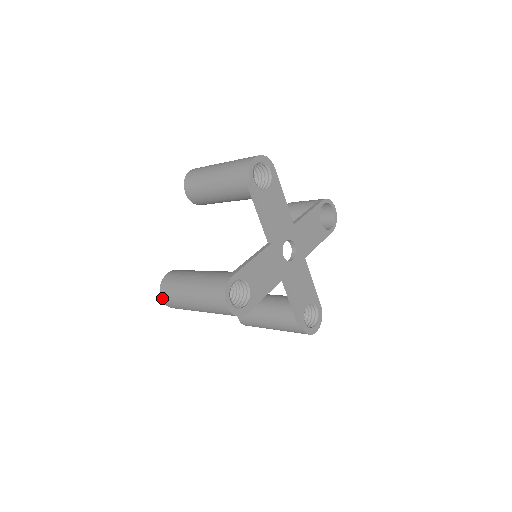
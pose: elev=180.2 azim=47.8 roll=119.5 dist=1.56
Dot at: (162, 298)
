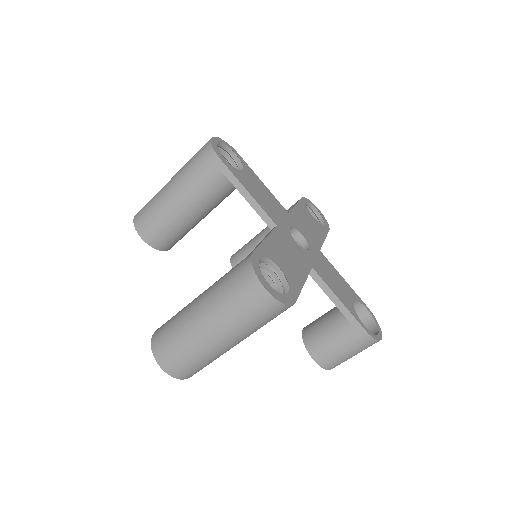
Dot at: occluded
